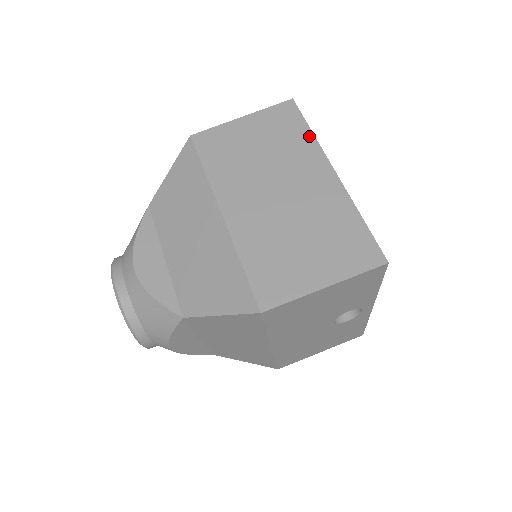
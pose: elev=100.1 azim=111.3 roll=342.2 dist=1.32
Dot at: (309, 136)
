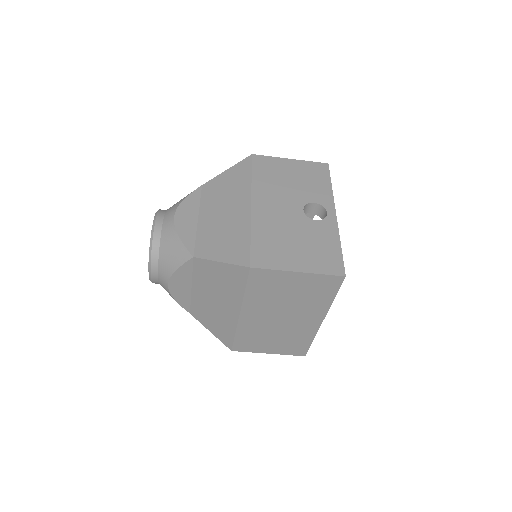
Dot at: (329, 301)
